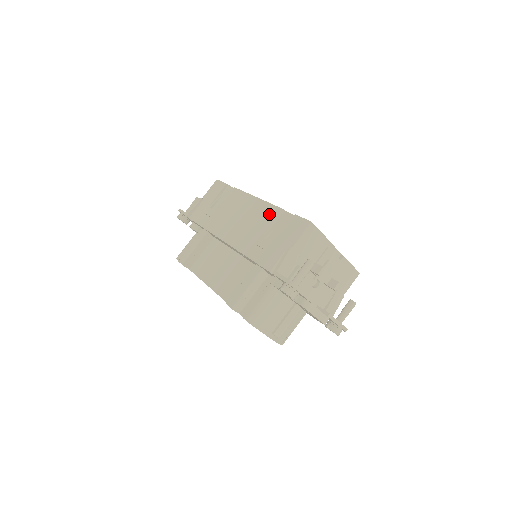
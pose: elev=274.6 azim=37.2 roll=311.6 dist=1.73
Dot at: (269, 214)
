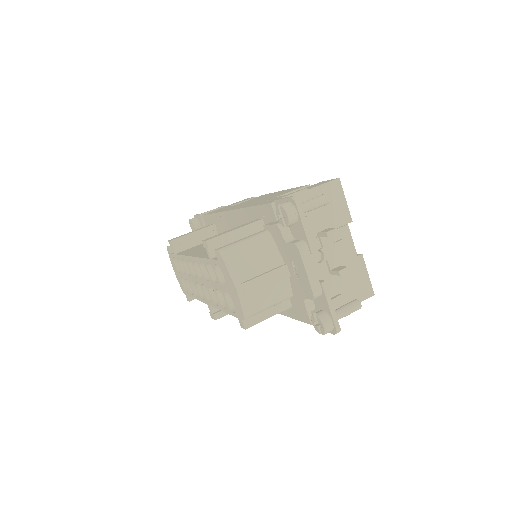
Dot at: (292, 189)
